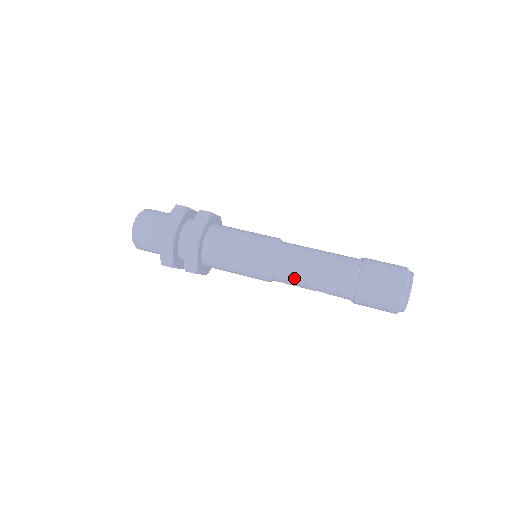
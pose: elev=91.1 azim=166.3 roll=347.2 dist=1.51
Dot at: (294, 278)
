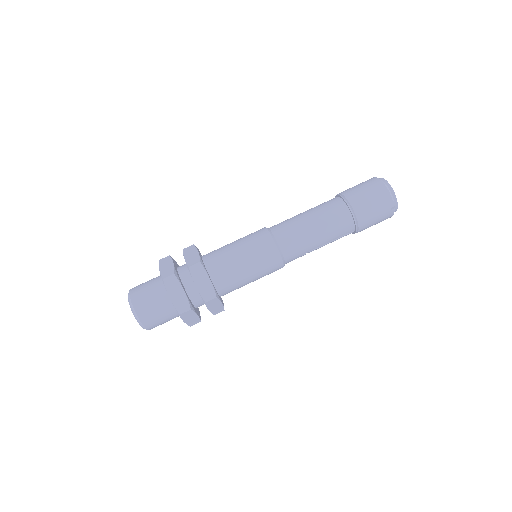
Dot at: (304, 254)
